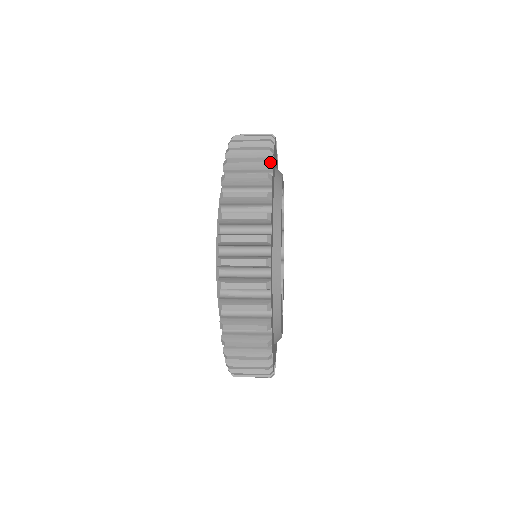
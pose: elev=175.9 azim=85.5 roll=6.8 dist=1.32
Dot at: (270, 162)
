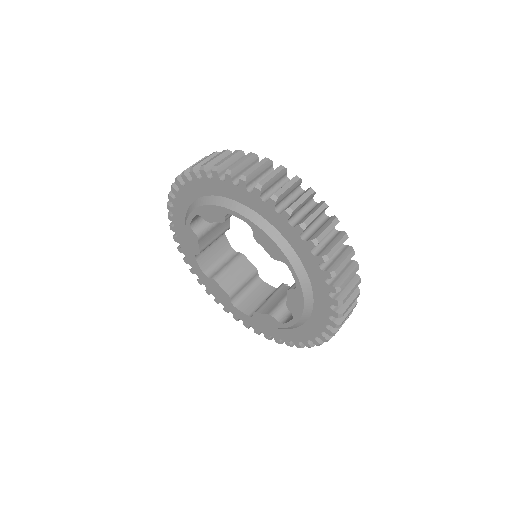
Dot at: (284, 167)
